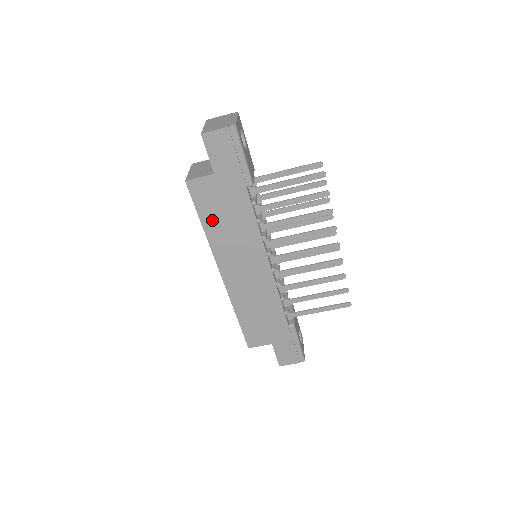
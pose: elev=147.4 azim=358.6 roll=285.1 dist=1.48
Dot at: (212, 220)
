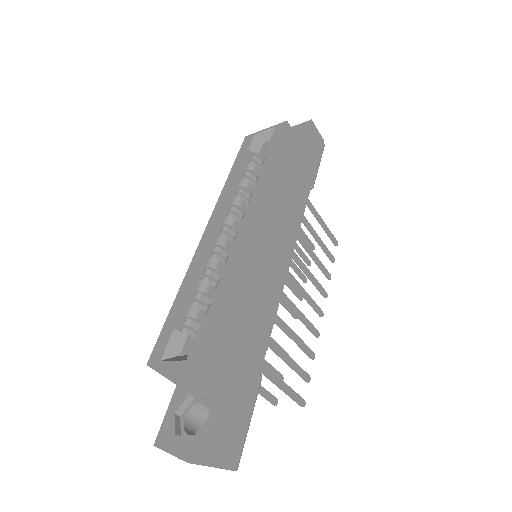
Dot at: (281, 167)
